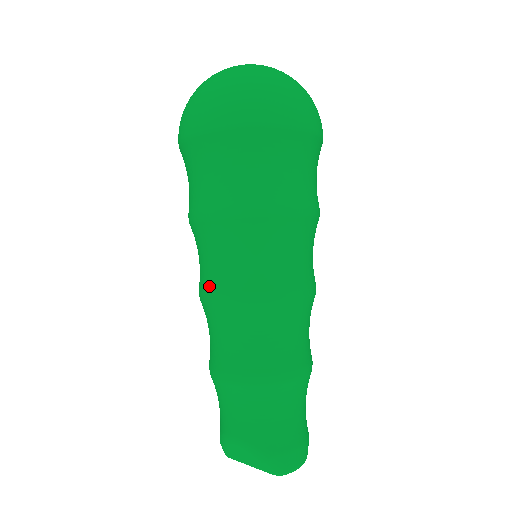
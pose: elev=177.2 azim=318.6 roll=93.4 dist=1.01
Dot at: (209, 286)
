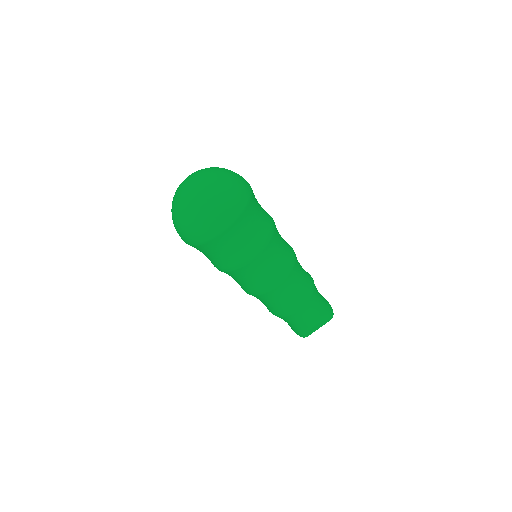
Dot at: (267, 285)
